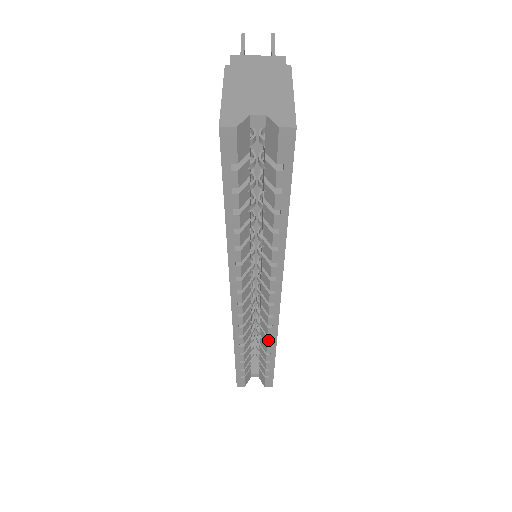
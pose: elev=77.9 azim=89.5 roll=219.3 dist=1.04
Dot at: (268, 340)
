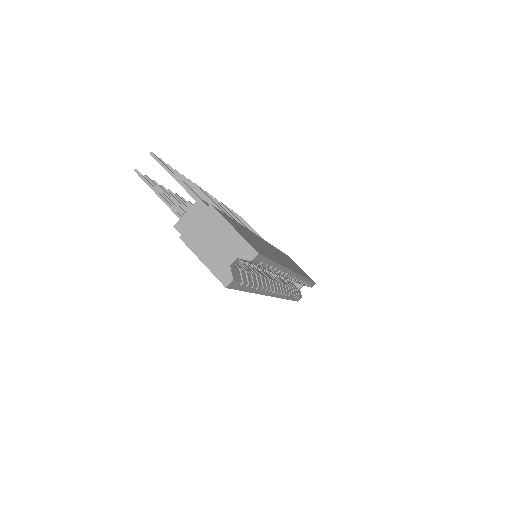
Dot at: (300, 282)
